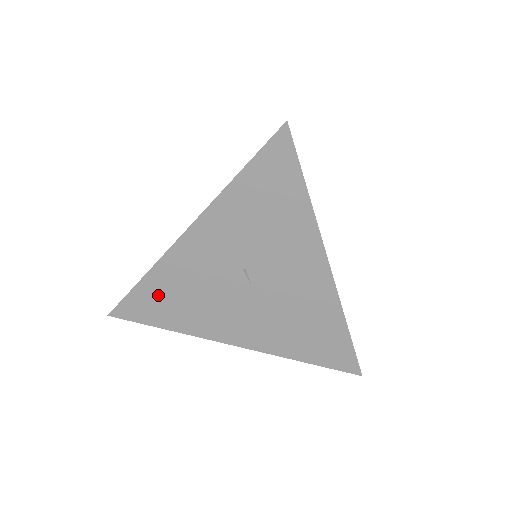
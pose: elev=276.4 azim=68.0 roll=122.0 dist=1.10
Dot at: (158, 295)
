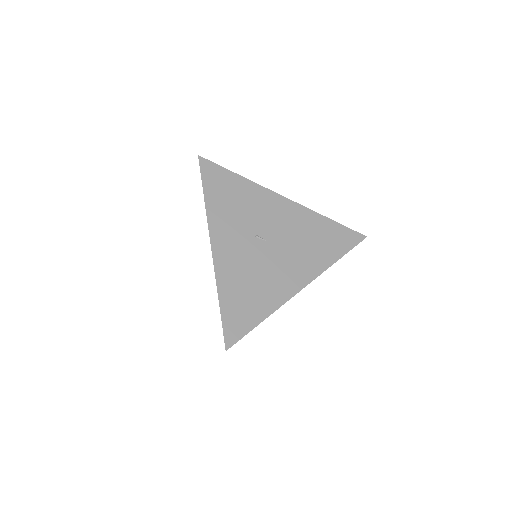
Dot at: (236, 301)
